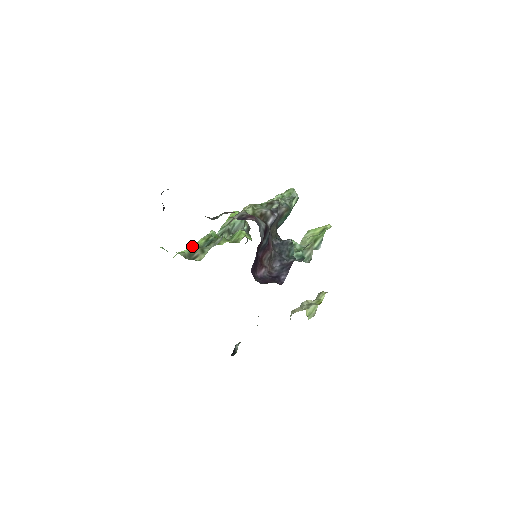
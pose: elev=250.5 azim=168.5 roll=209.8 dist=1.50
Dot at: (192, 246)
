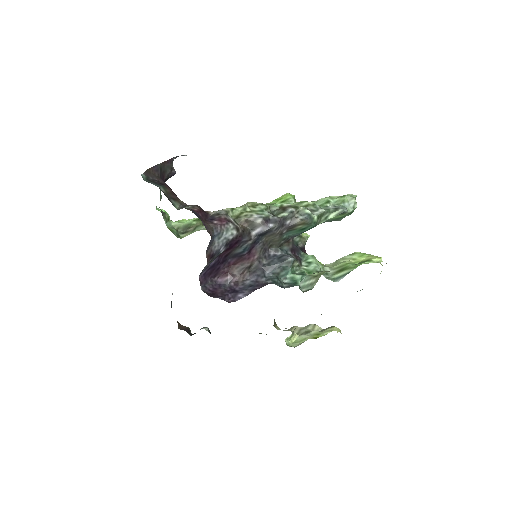
Dot at: (197, 218)
